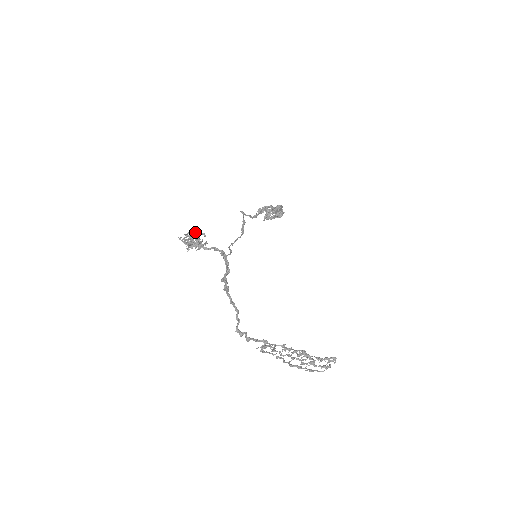
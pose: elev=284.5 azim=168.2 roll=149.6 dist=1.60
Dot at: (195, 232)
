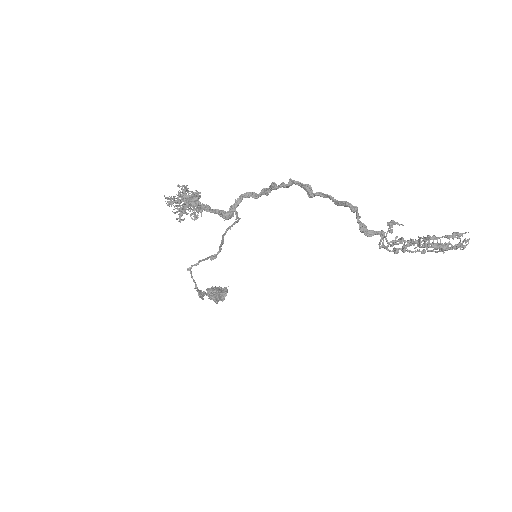
Dot at: (185, 187)
